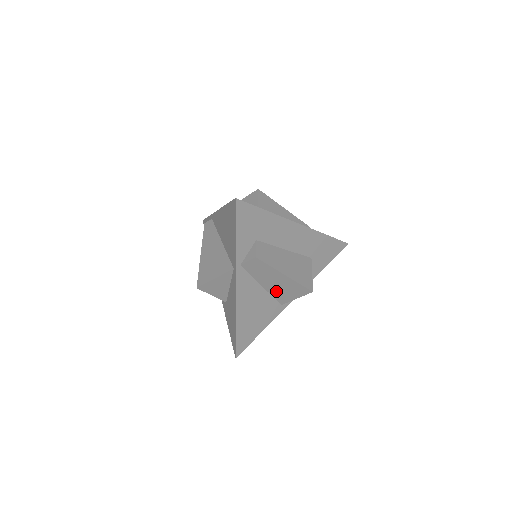
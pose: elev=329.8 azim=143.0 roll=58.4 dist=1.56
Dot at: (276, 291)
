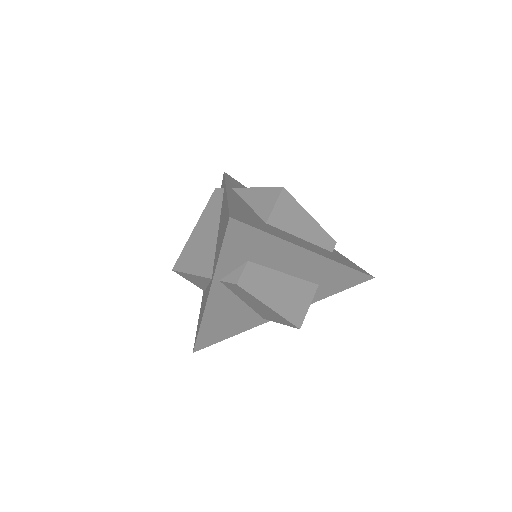
Dot at: (259, 310)
